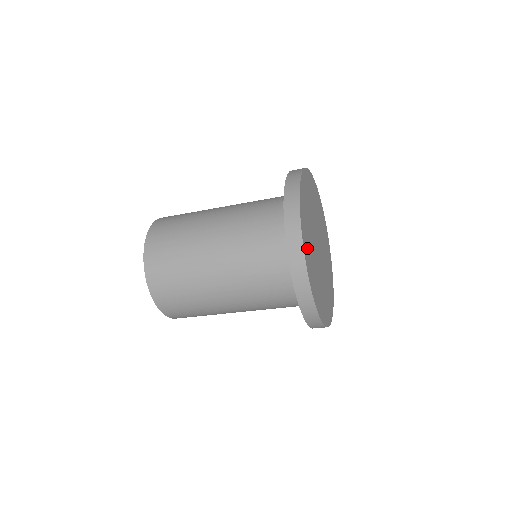
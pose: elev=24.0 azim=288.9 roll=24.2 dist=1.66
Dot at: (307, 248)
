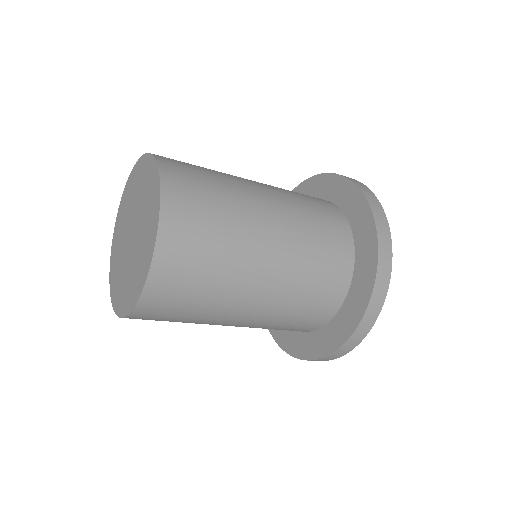
Dot at: occluded
